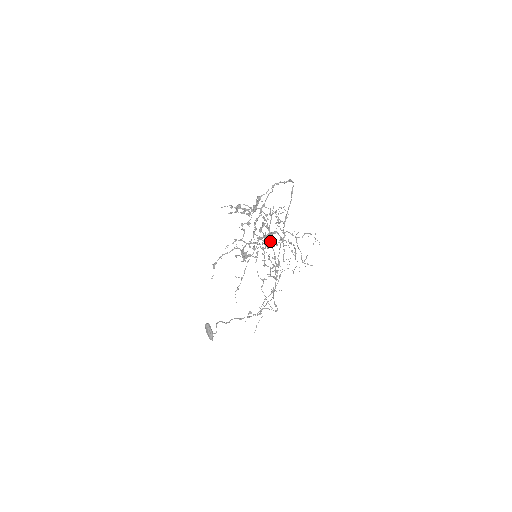
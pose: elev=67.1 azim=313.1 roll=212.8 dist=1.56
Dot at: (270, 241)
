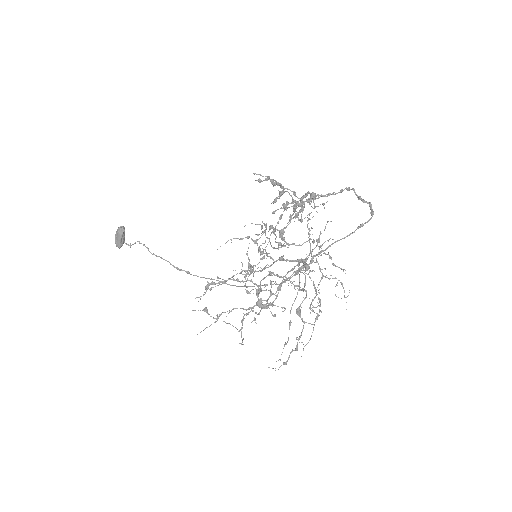
Dot at: (282, 239)
